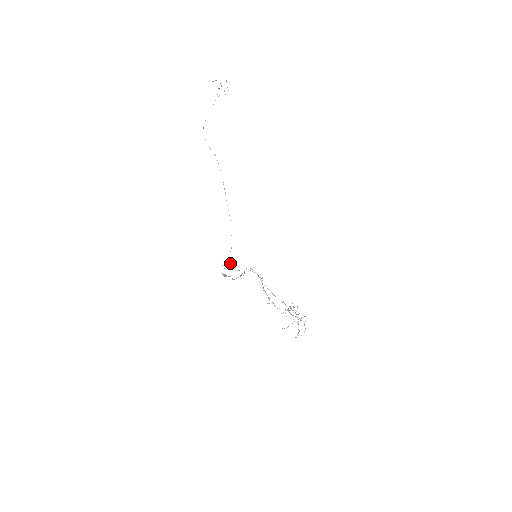
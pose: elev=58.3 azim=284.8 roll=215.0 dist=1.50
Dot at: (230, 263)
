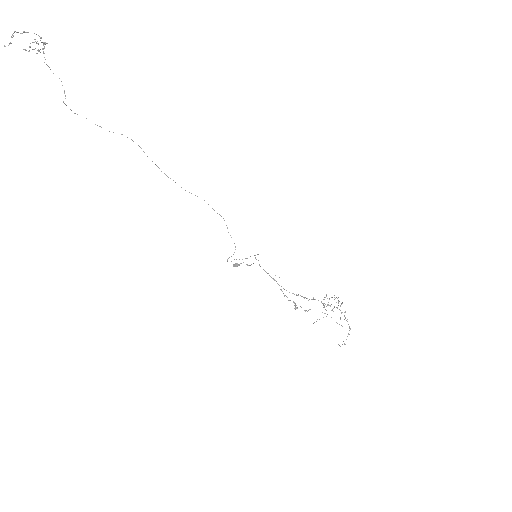
Dot at: occluded
